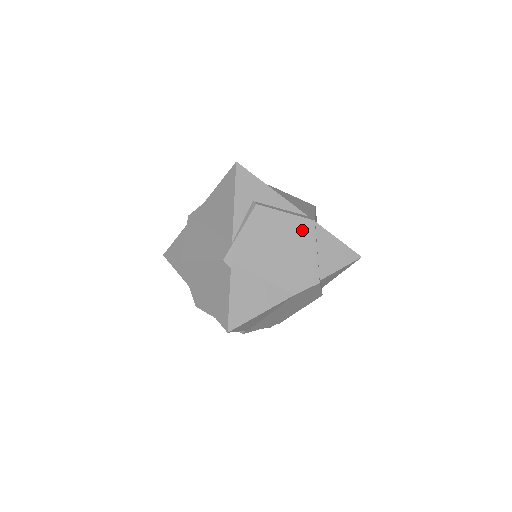
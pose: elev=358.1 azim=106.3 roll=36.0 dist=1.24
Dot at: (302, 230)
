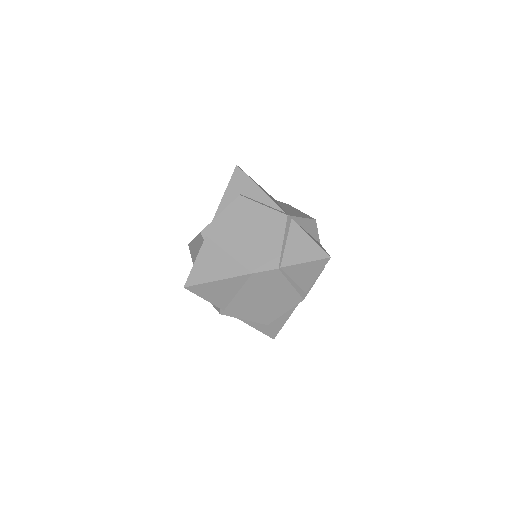
Dot at: (274, 221)
